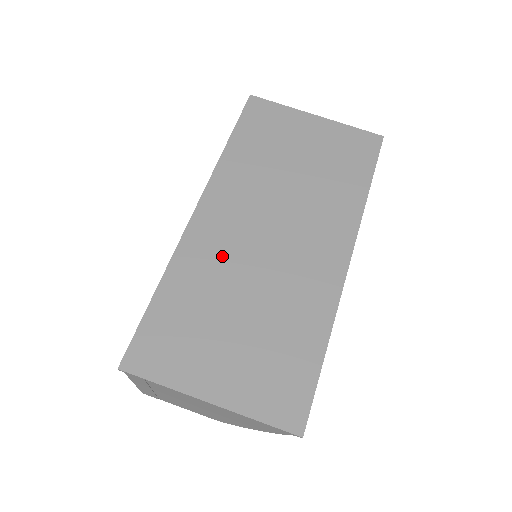
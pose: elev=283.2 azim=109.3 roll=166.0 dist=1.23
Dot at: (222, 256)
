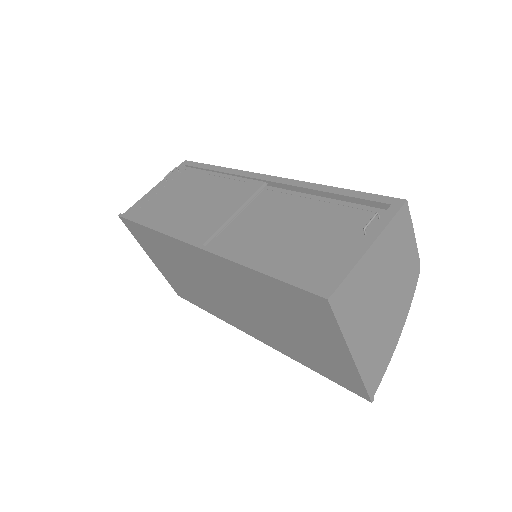
Dot at: (192, 266)
